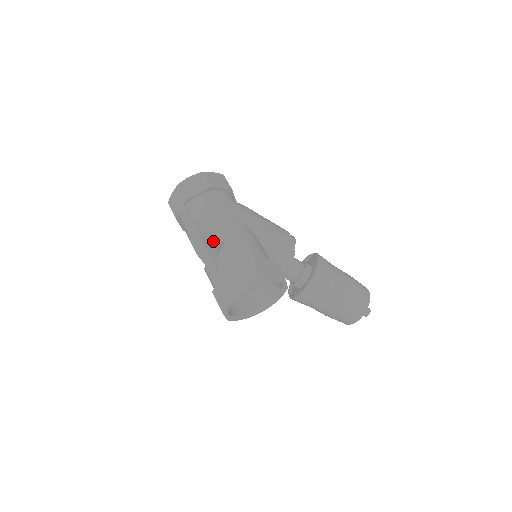
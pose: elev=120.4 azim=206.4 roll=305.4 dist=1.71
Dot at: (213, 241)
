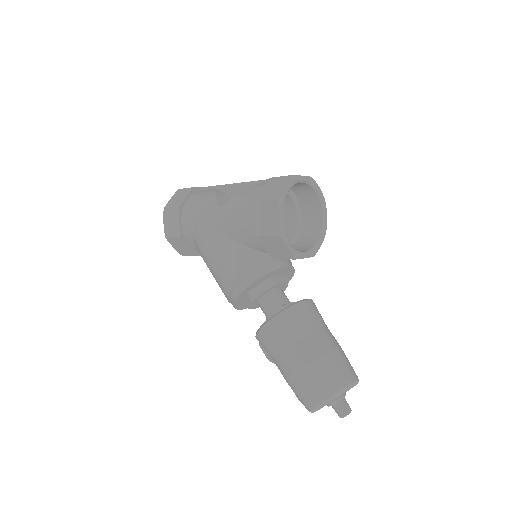
Dot at: occluded
